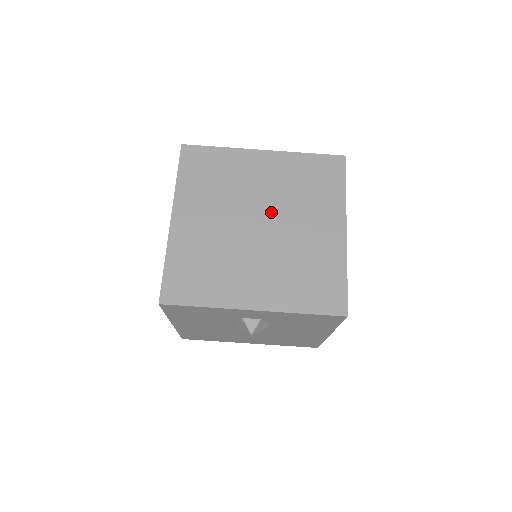
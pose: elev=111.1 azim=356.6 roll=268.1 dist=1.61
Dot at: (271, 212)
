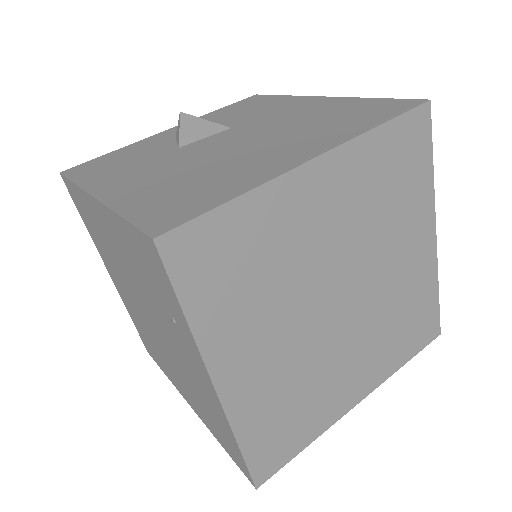
Dot at: (351, 271)
